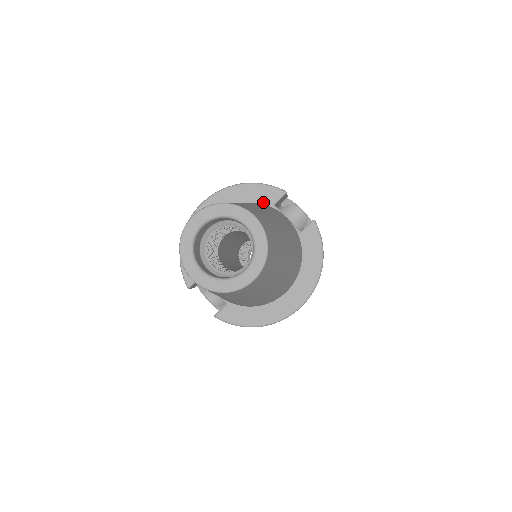
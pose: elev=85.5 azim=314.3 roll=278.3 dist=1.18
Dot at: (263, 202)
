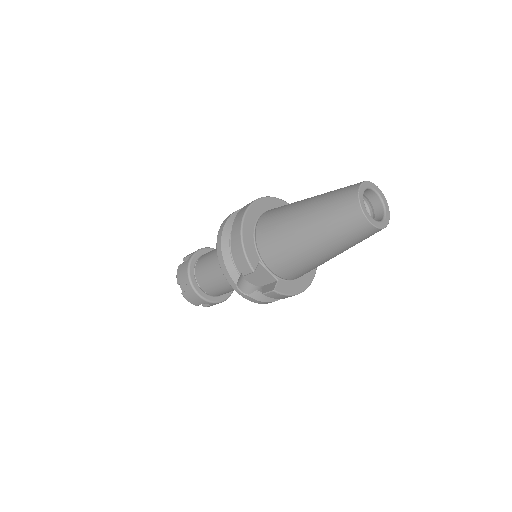
Dot at: occluded
